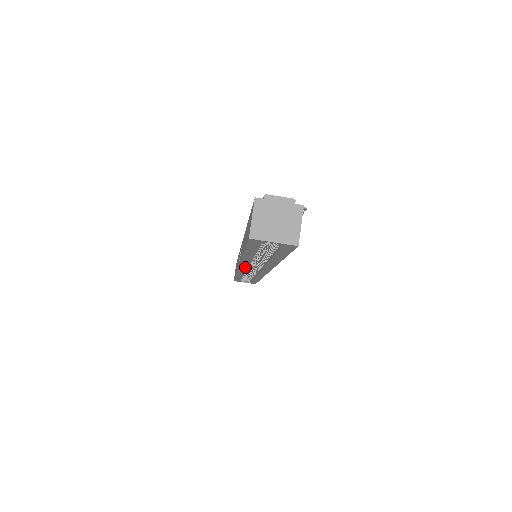
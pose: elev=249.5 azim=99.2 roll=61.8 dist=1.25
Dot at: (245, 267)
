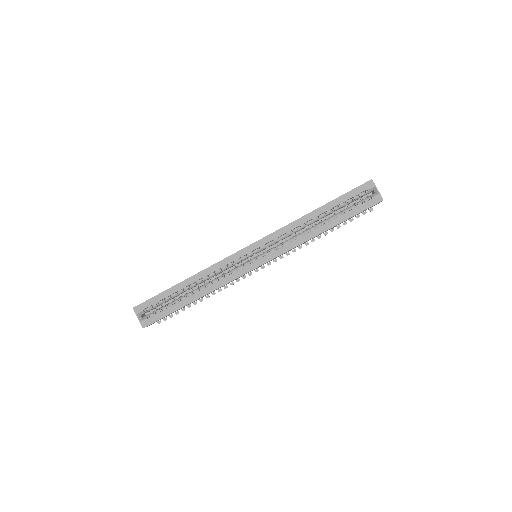
Dot at: (262, 243)
